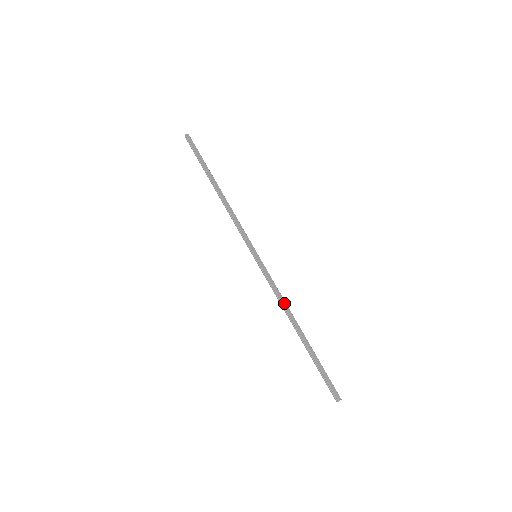
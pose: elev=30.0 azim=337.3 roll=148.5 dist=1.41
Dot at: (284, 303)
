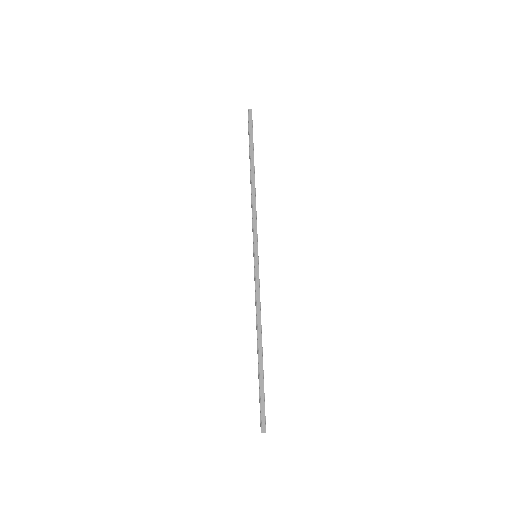
Dot at: (259, 314)
